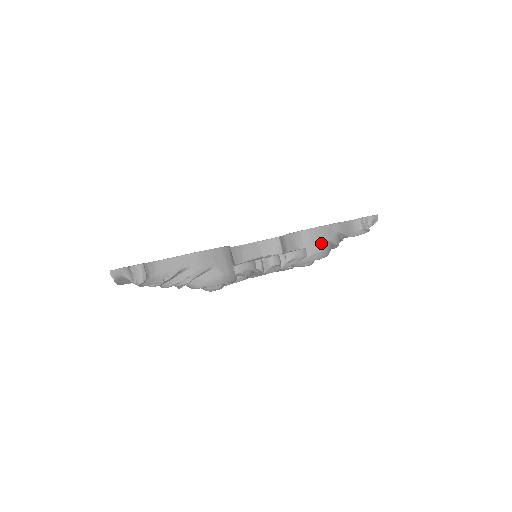
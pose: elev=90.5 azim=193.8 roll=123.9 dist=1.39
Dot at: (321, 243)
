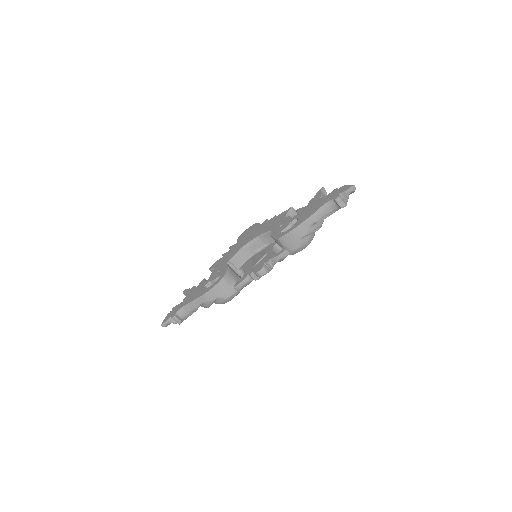
Dot at: (297, 243)
